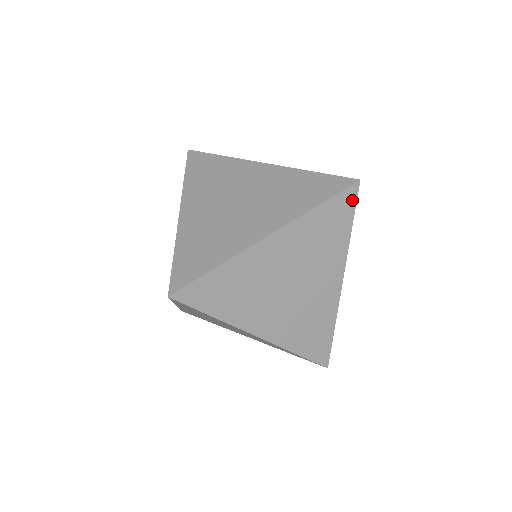
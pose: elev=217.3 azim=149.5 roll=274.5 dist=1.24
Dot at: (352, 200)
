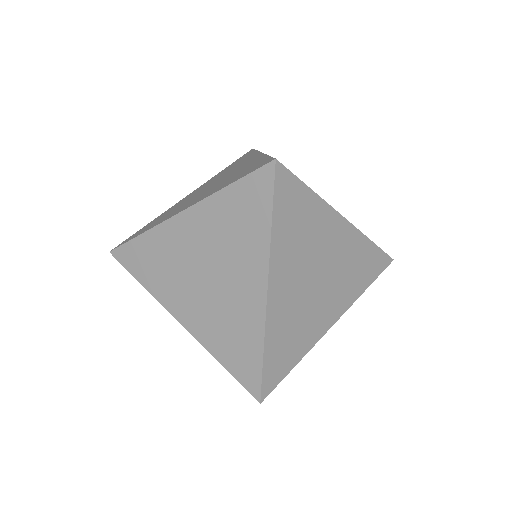
Dot at: (382, 267)
